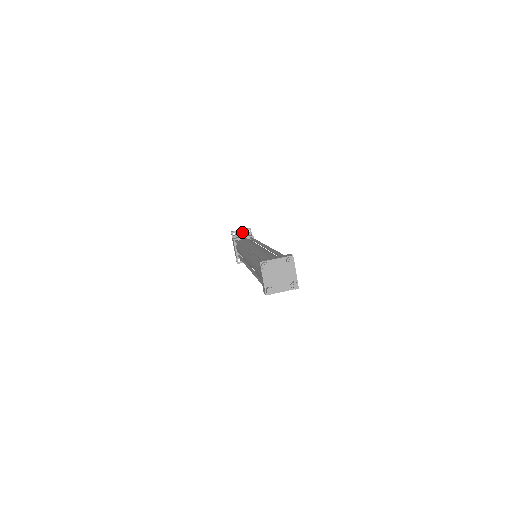
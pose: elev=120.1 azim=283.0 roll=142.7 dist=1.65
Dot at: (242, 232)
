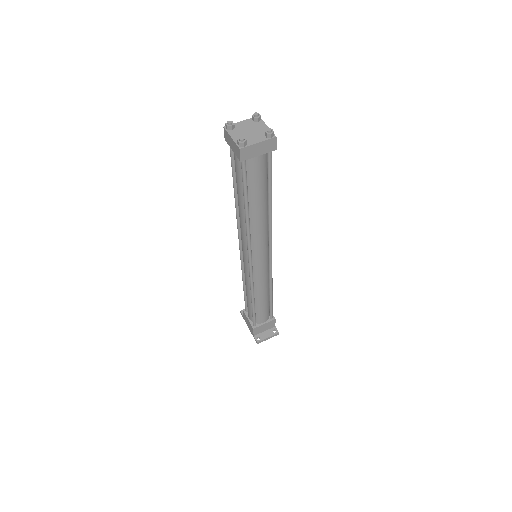
Dot at: occluded
